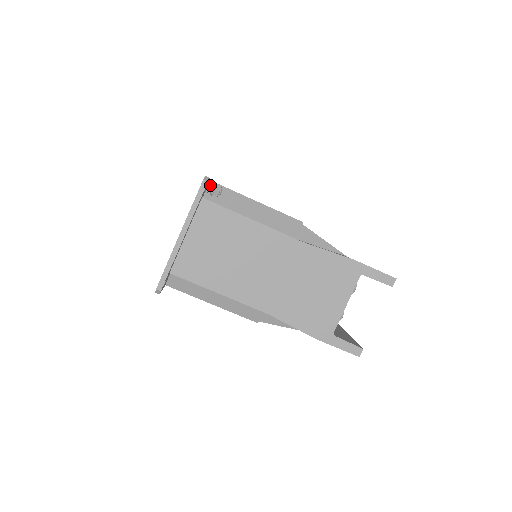
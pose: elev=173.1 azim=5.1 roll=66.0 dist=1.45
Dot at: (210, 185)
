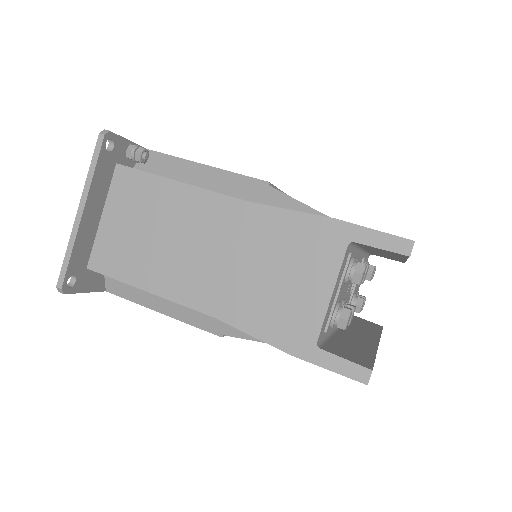
Dot at: (130, 148)
